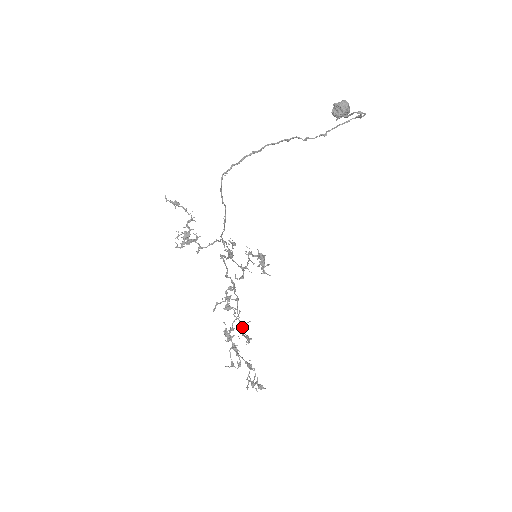
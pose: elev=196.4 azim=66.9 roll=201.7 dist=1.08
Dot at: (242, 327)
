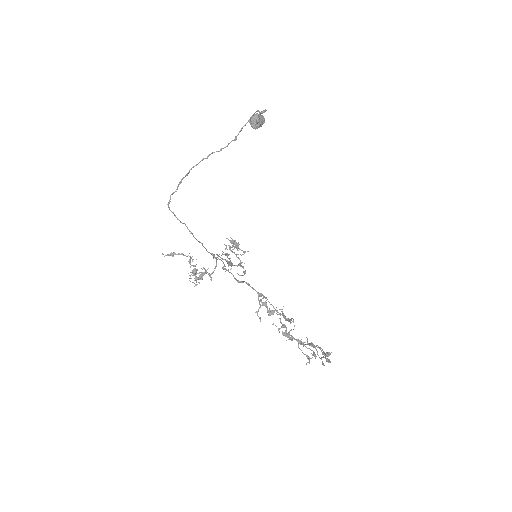
Dot at: occluded
